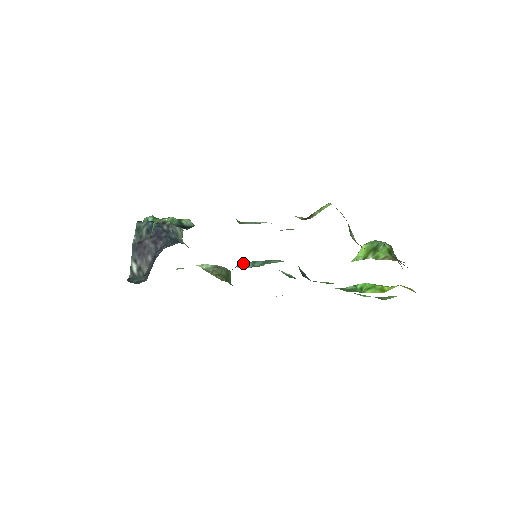
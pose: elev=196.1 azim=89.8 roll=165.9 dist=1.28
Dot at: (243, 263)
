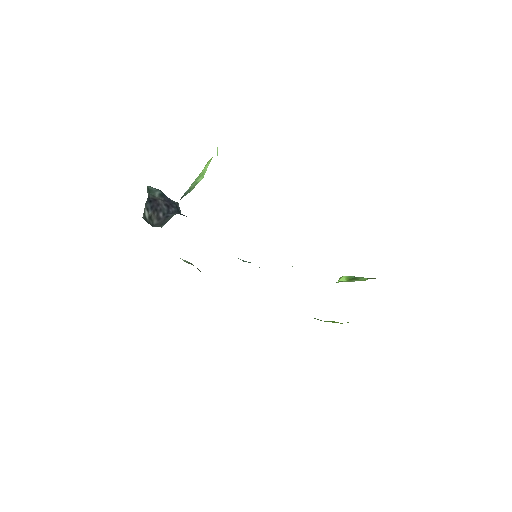
Dot at: (240, 259)
